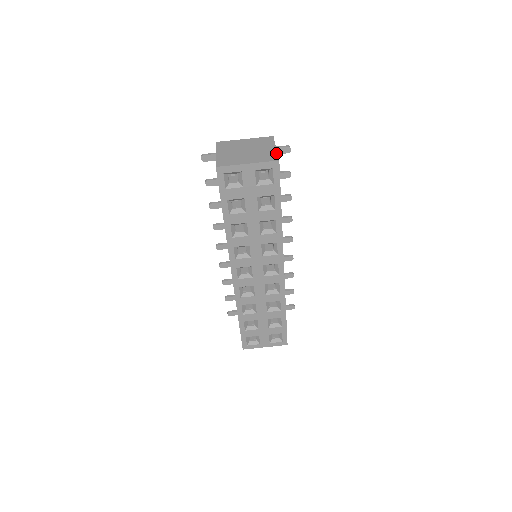
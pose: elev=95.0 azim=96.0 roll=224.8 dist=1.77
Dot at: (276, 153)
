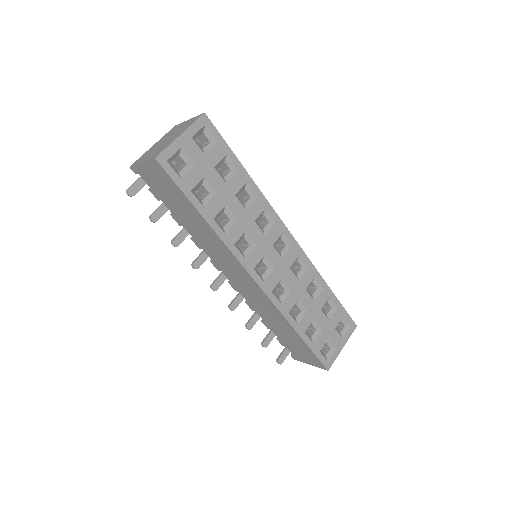
Dot at: (194, 117)
